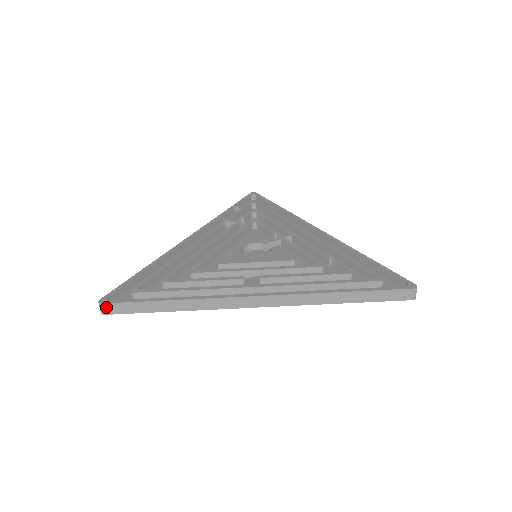
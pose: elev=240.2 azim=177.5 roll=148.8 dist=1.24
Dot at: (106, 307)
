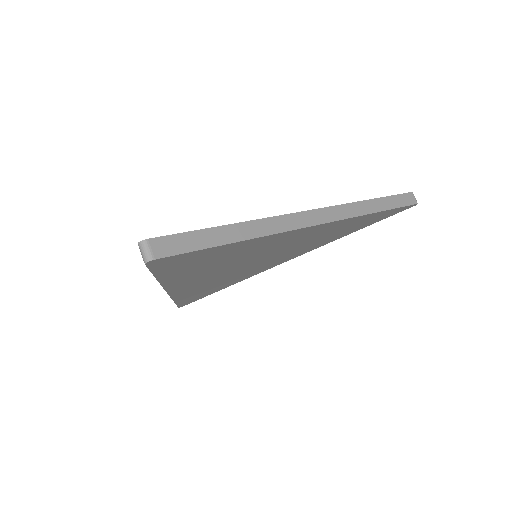
Dot at: (155, 245)
